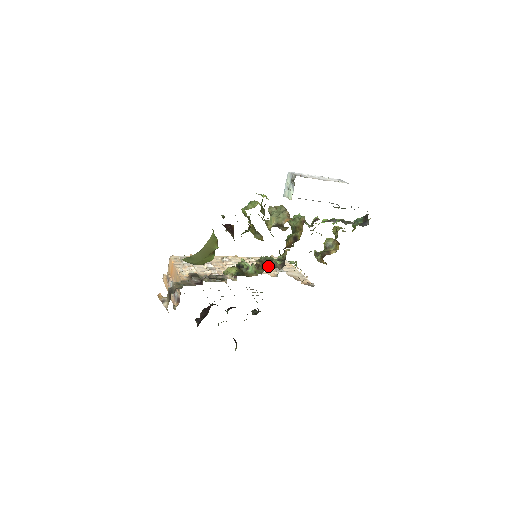
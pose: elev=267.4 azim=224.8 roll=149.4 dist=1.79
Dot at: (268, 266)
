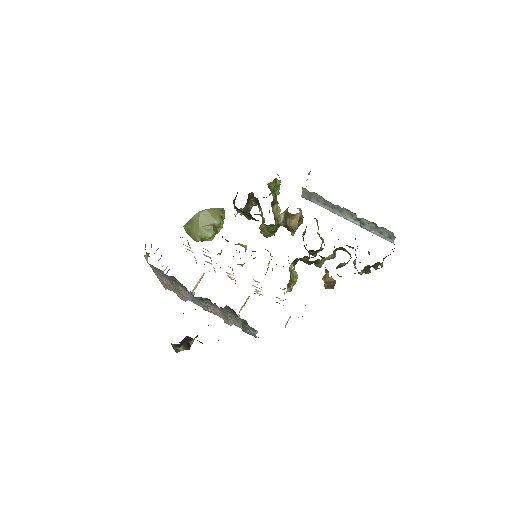
Dot at: occluded
